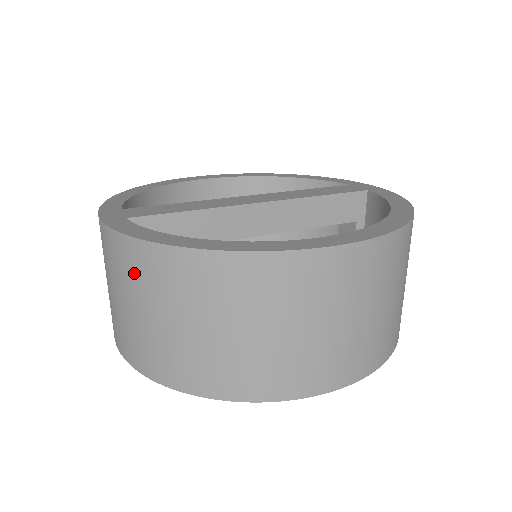
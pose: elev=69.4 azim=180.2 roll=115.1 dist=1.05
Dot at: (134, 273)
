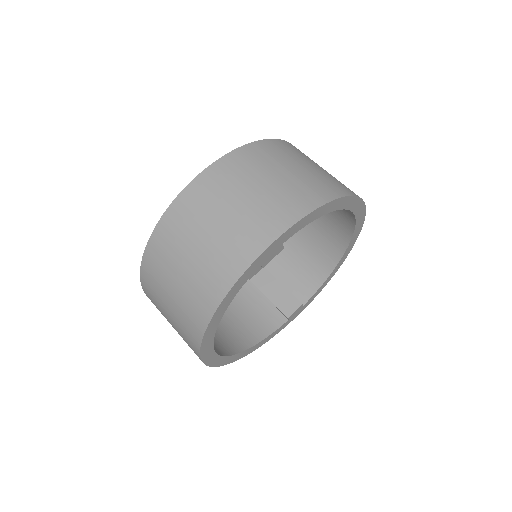
Dot at: (258, 160)
